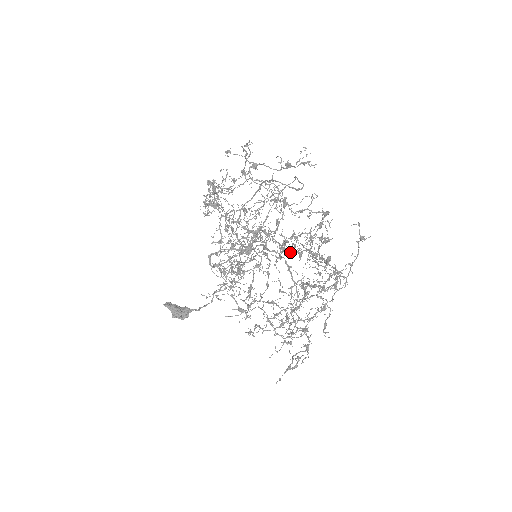
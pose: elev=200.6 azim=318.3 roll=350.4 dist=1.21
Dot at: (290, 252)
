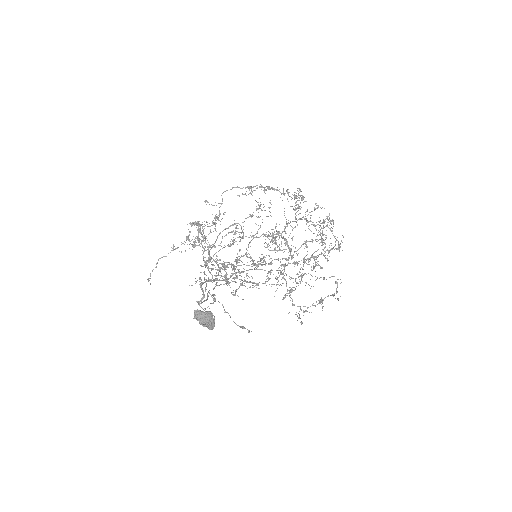
Dot at: (264, 264)
